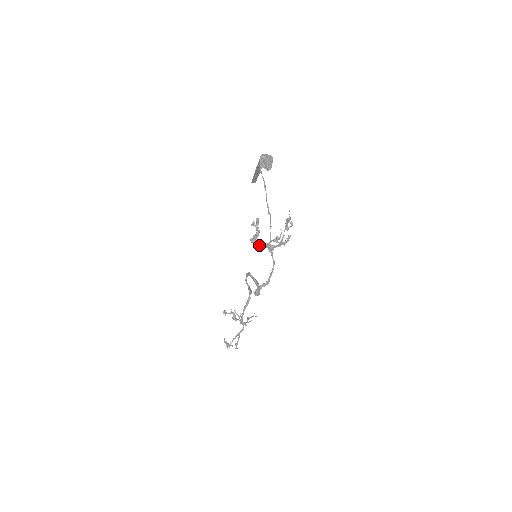
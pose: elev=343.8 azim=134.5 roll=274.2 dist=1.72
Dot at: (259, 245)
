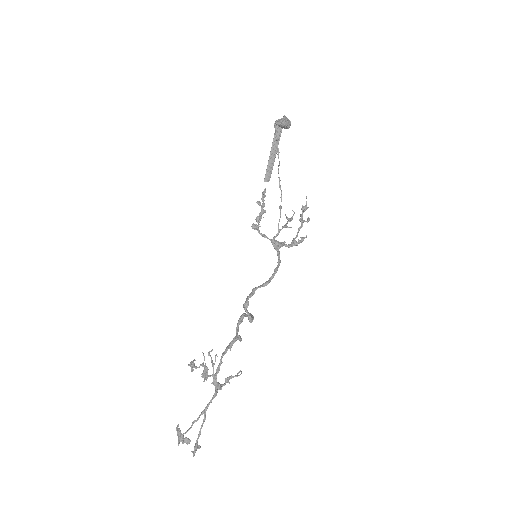
Dot at: (262, 236)
